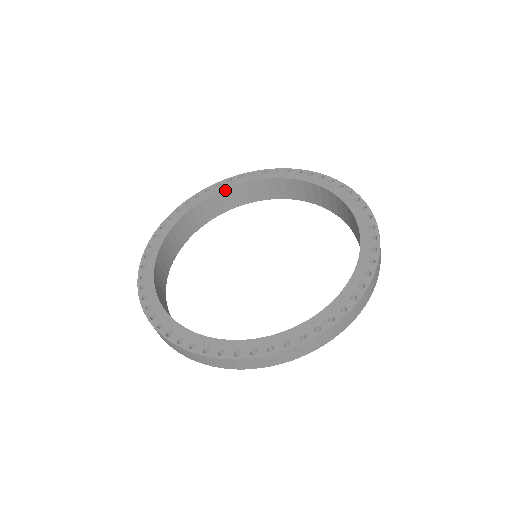
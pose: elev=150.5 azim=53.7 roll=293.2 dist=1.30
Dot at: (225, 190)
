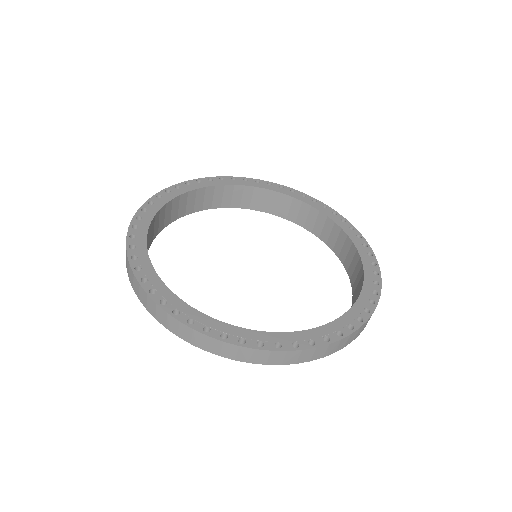
Dot at: (171, 201)
